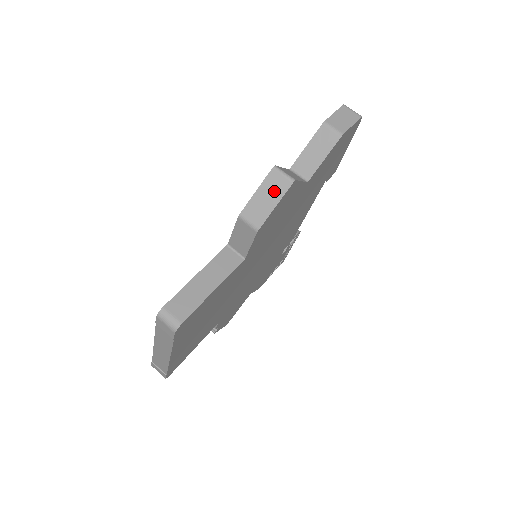
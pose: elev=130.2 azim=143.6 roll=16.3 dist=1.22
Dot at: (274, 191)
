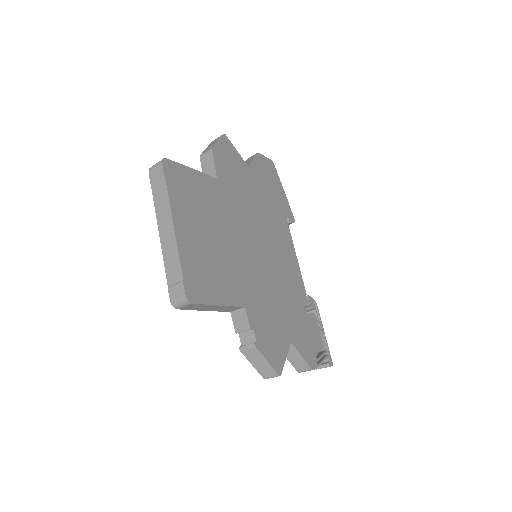
Dot at: (215, 141)
